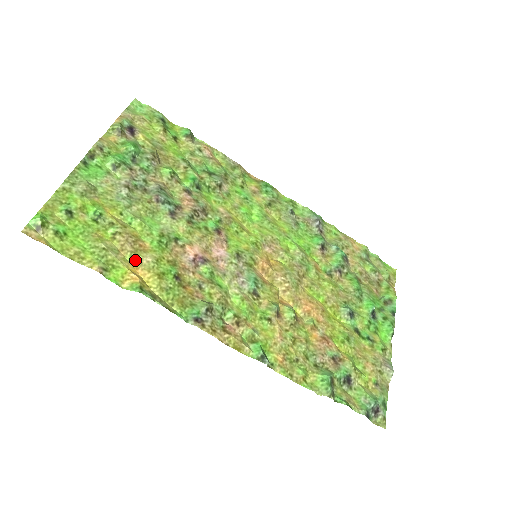
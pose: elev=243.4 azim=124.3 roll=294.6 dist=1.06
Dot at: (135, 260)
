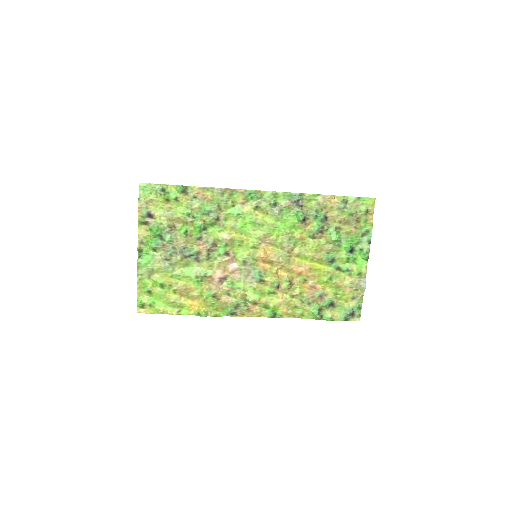
Dot at: (190, 297)
